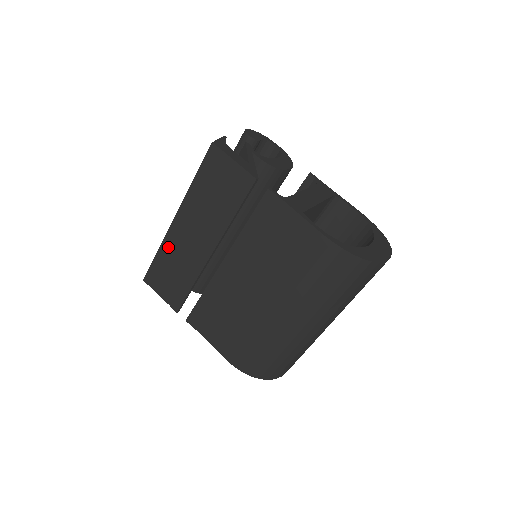
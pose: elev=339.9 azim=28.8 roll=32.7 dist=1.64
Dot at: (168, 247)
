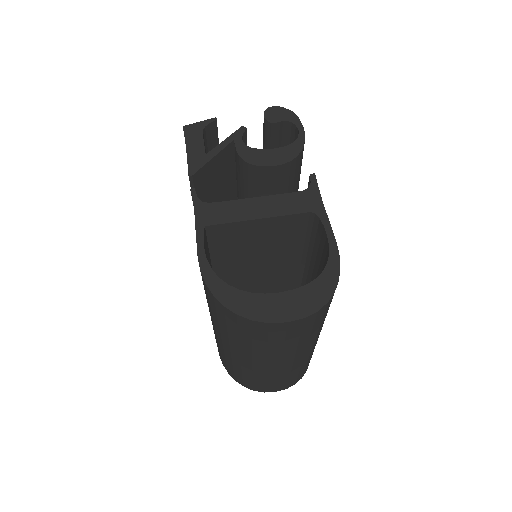
Dot at: occluded
